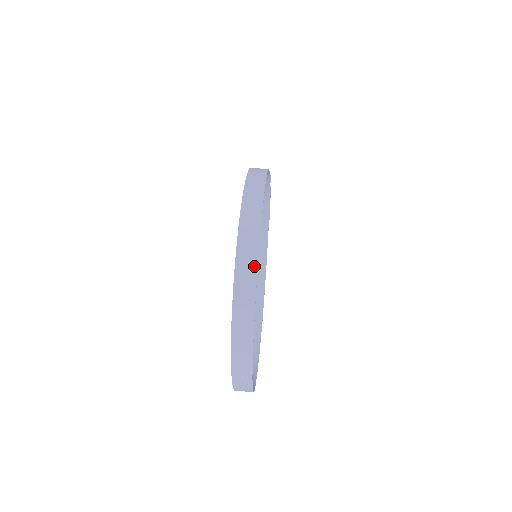
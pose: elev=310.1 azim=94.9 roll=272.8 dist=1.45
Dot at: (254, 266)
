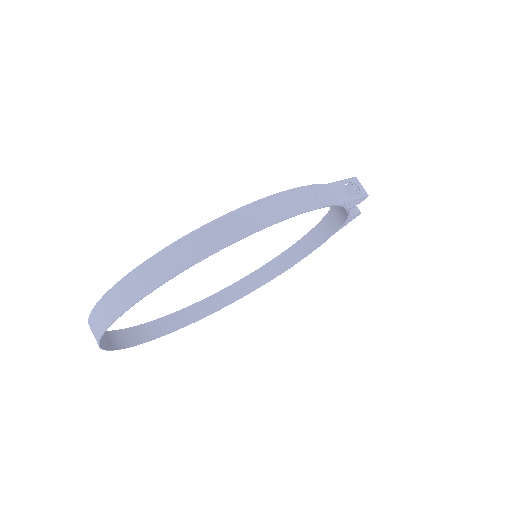
Dot at: (123, 307)
